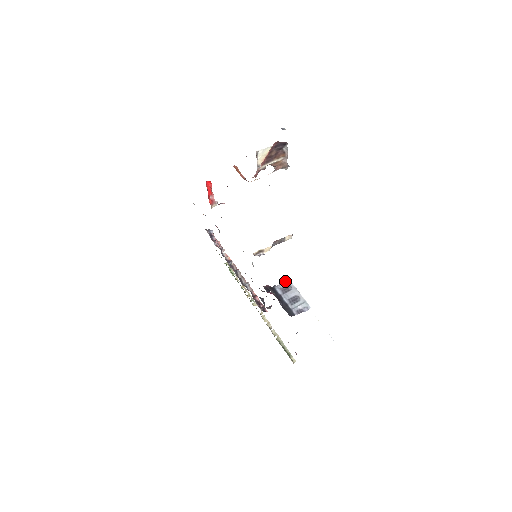
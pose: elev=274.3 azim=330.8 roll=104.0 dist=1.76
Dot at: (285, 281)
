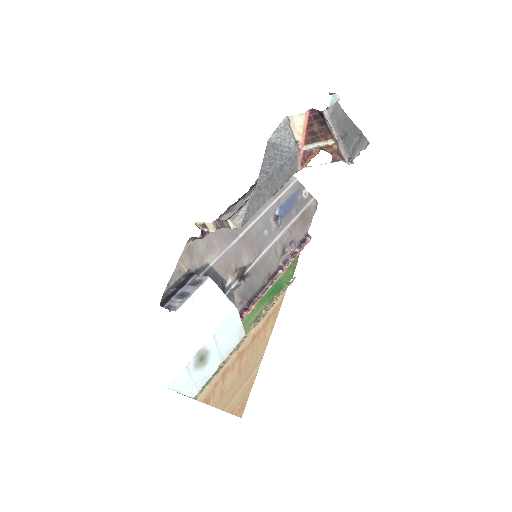
Dot at: occluded
